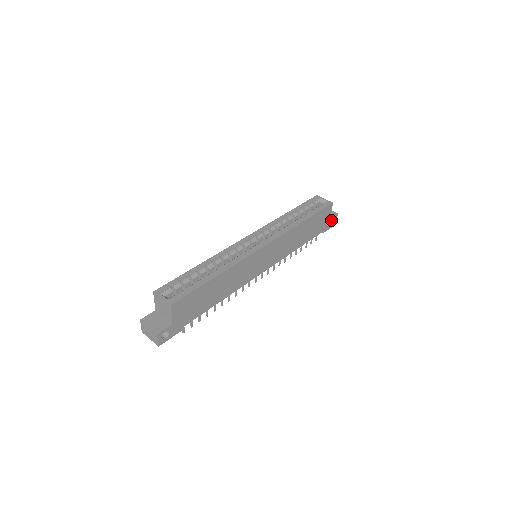
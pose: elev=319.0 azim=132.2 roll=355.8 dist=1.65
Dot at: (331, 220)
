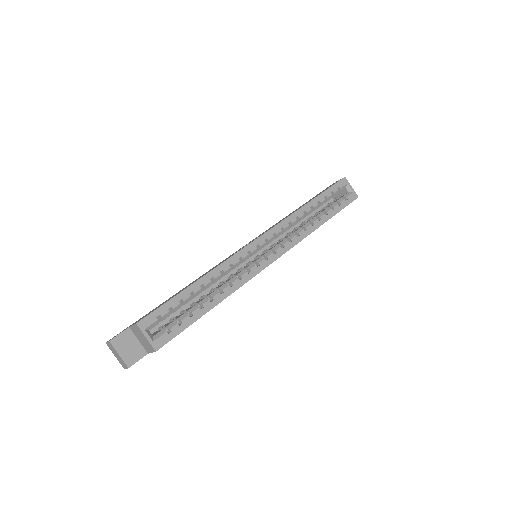
Dot at: occluded
